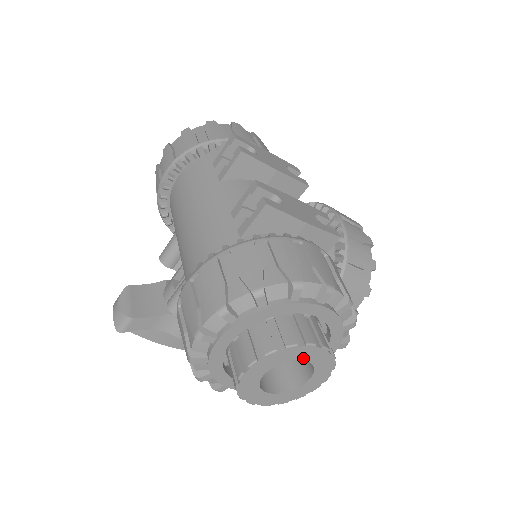
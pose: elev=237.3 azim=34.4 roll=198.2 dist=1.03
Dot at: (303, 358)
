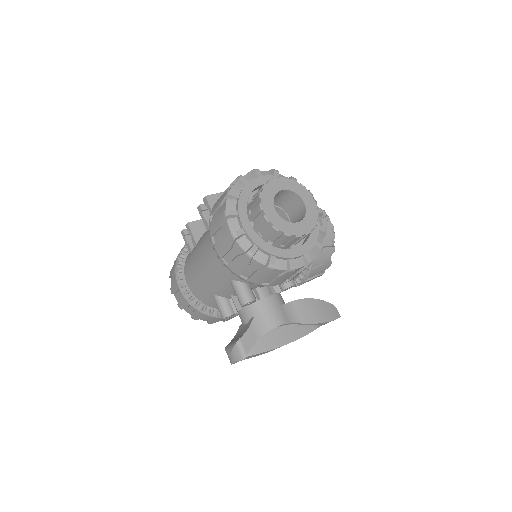
Dot at: (279, 189)
